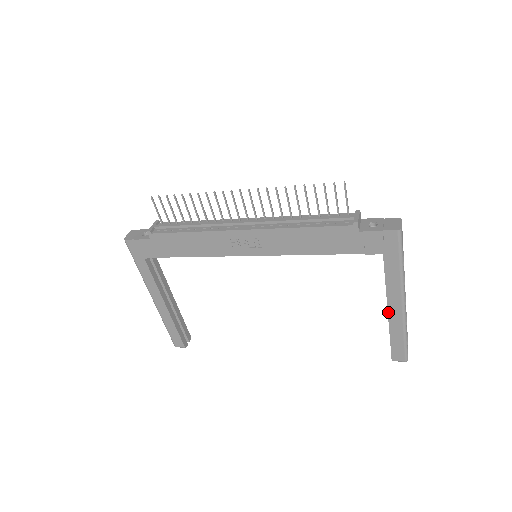
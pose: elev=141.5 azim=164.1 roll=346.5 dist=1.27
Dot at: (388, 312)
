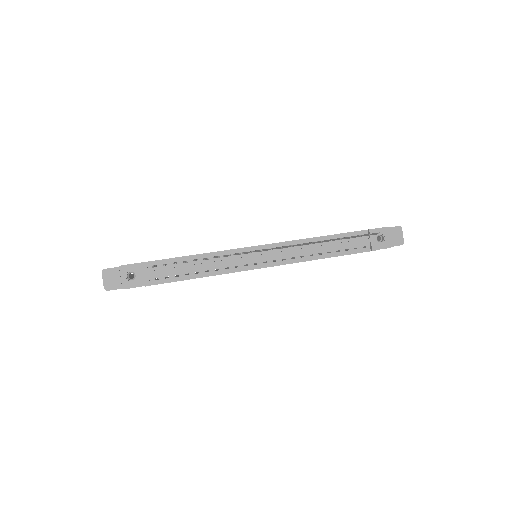
Dot at: occluded
